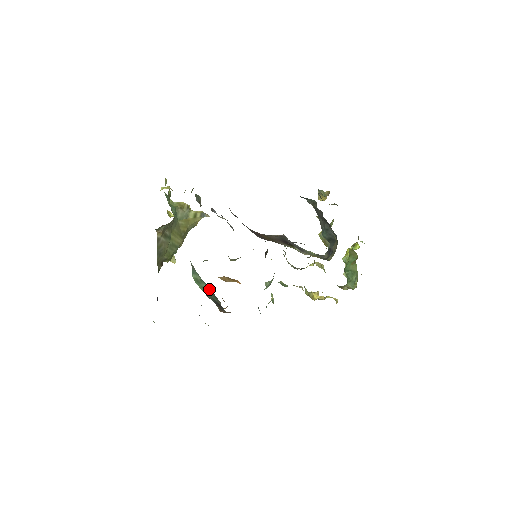
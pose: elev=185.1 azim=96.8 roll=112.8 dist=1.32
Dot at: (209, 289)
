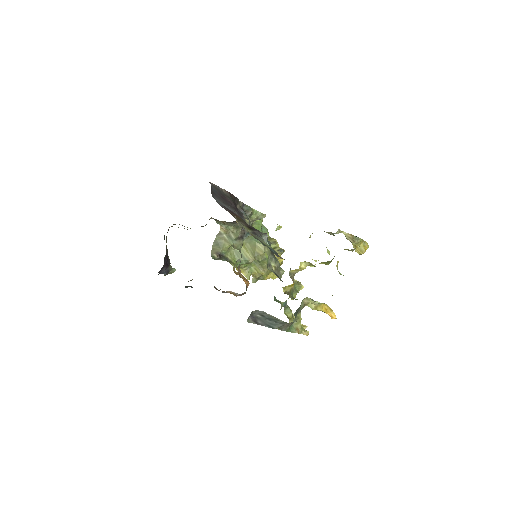
Dot at: occluded
